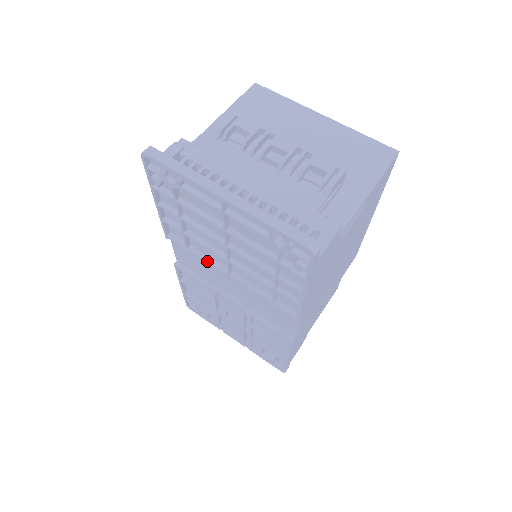
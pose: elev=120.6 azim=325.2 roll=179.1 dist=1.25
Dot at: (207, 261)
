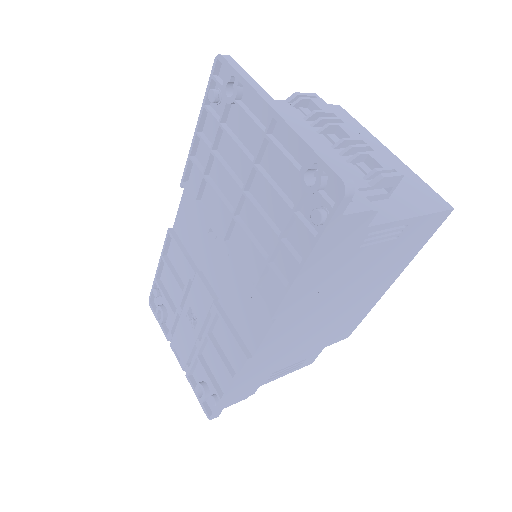
Dot at: (209, 219)
